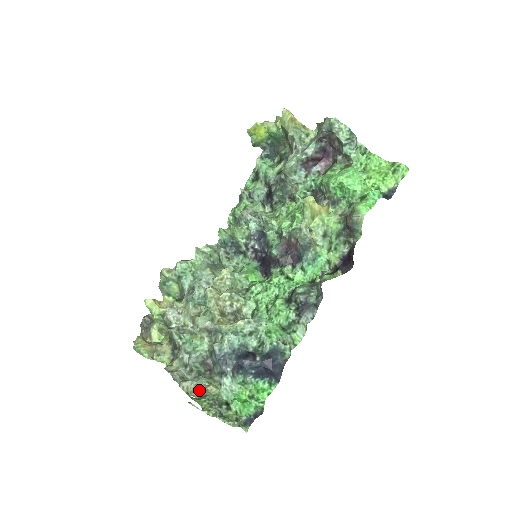
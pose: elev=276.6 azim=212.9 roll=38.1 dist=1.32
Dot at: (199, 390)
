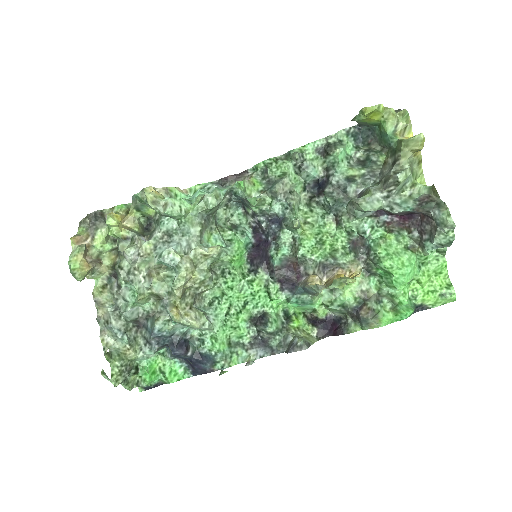
Dot at: occluded
